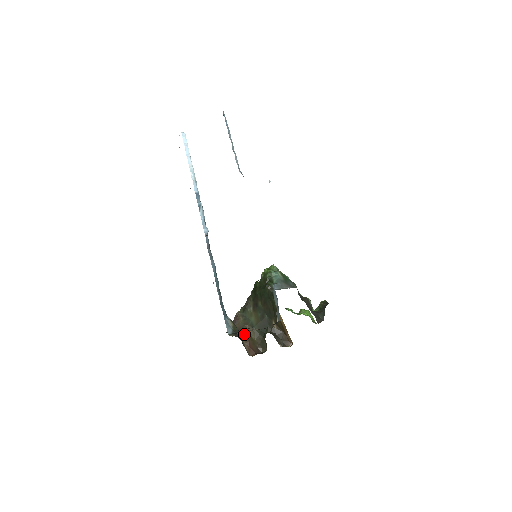
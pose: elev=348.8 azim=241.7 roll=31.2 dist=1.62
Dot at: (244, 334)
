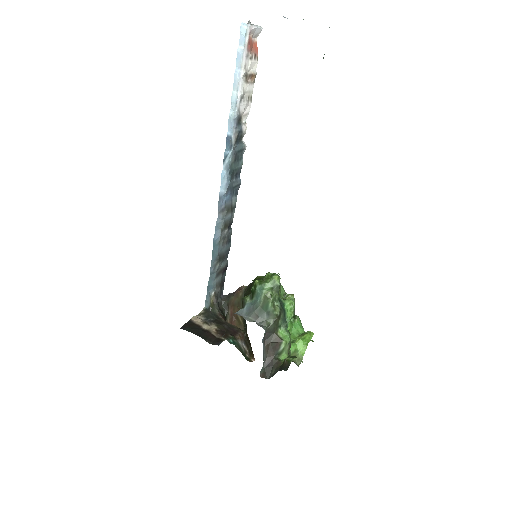
Dot at: (232, 311)
